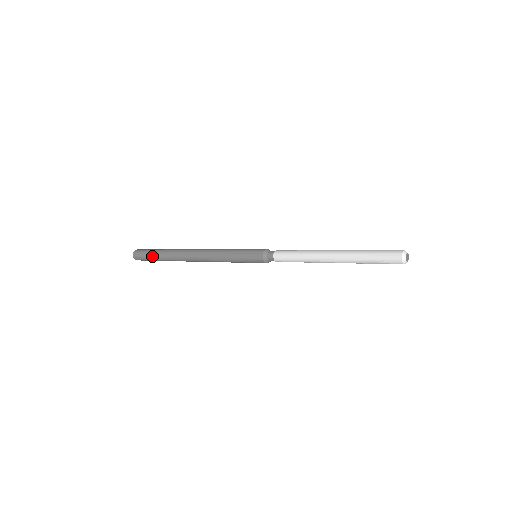
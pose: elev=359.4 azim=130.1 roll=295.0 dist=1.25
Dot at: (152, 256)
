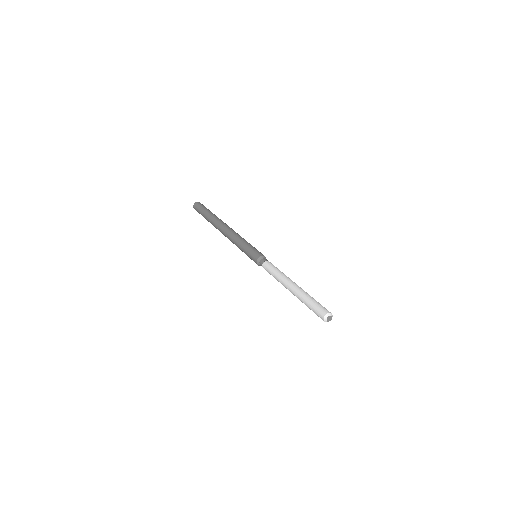
Dot at: occluded
